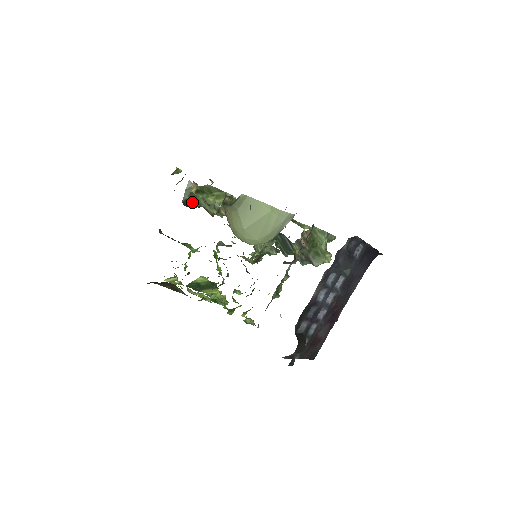
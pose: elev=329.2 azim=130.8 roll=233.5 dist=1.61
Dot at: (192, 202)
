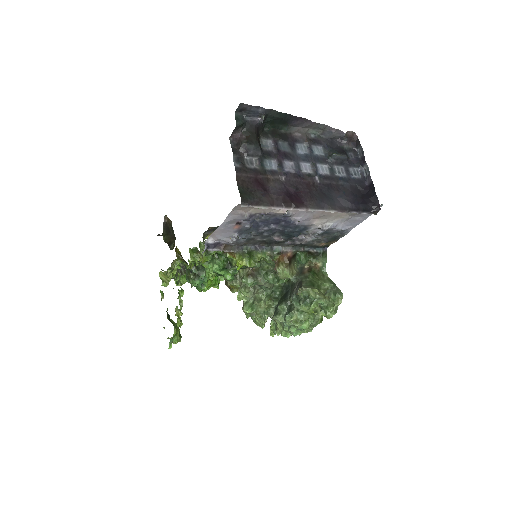
Dot at: occluded
